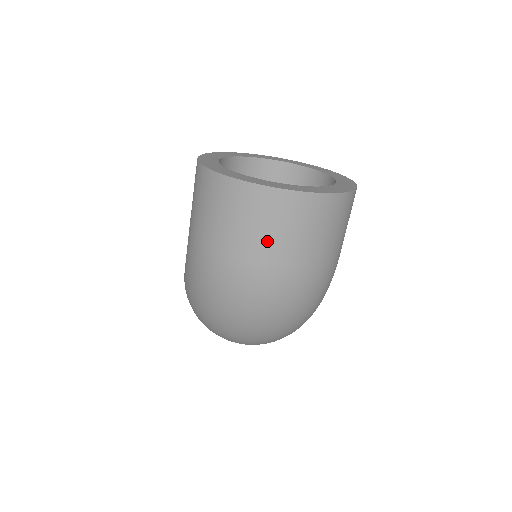
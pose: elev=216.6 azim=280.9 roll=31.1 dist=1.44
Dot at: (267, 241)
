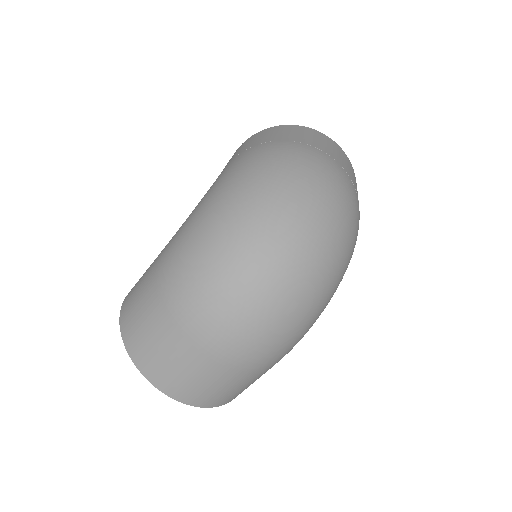
Dot at: (325, 147)
